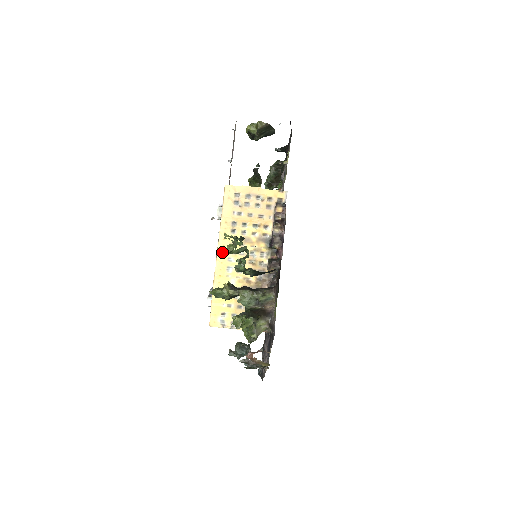
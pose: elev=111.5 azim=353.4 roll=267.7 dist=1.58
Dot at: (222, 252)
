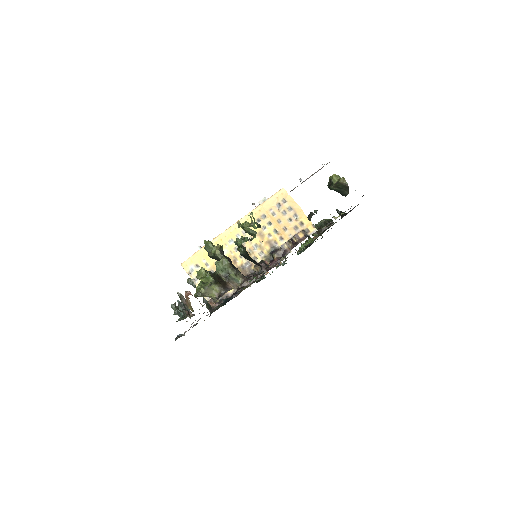
Dot at: (238, 223)
